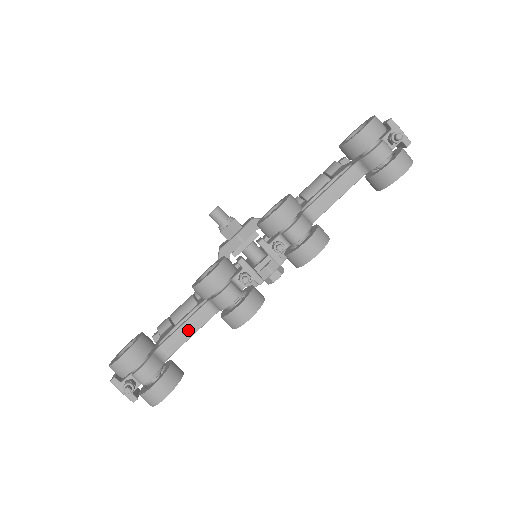
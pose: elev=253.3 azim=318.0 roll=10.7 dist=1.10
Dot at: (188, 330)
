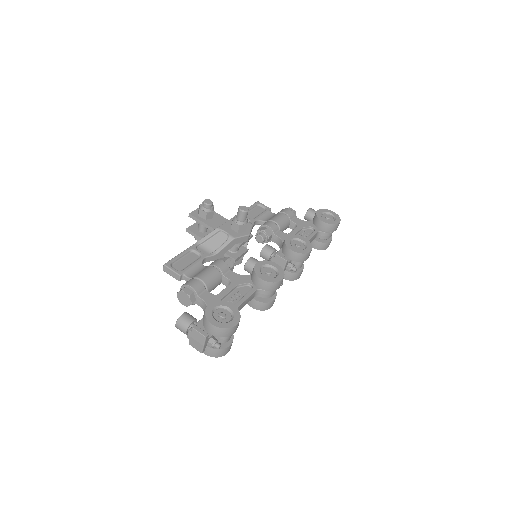
Dot at: (243, 305)
